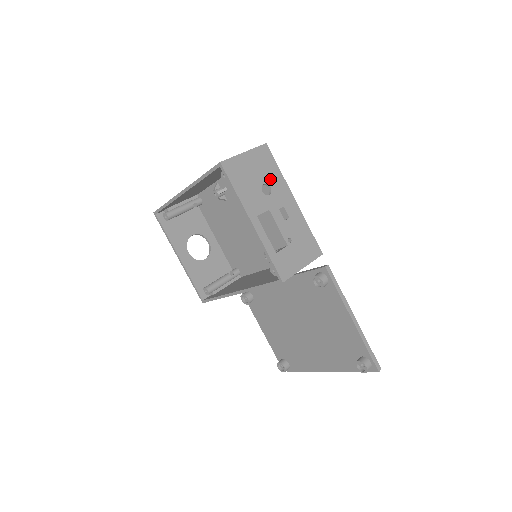
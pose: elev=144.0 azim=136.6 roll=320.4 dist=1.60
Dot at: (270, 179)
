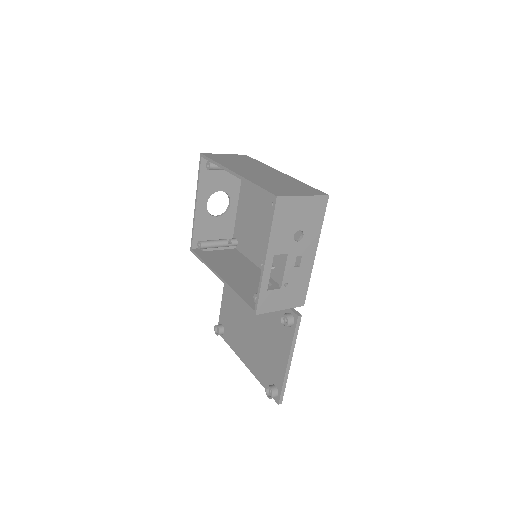
Dot at: (308, 228)
